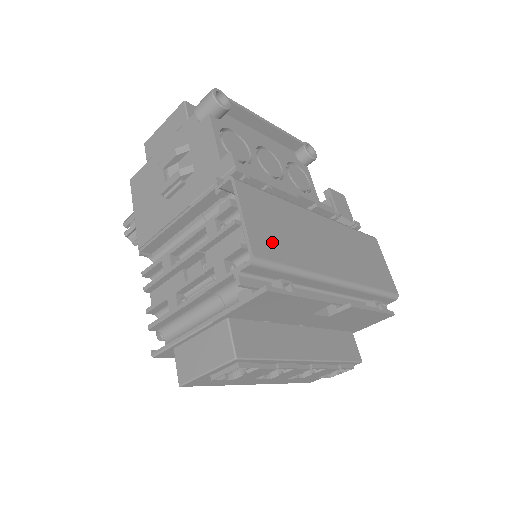
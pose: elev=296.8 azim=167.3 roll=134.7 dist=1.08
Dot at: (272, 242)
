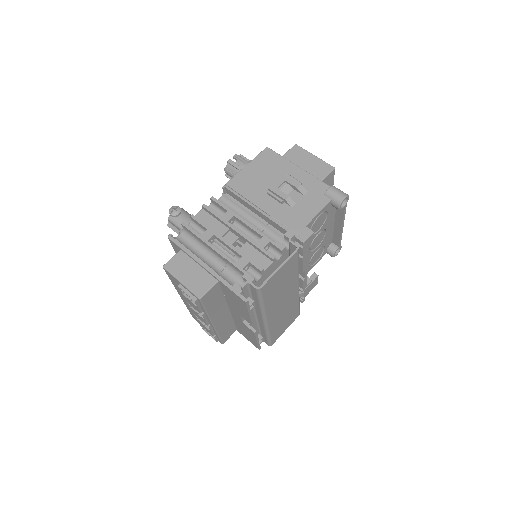
Dot at: (272, 287)
